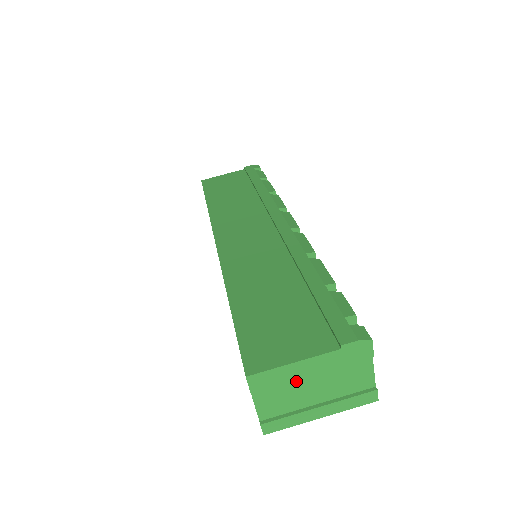
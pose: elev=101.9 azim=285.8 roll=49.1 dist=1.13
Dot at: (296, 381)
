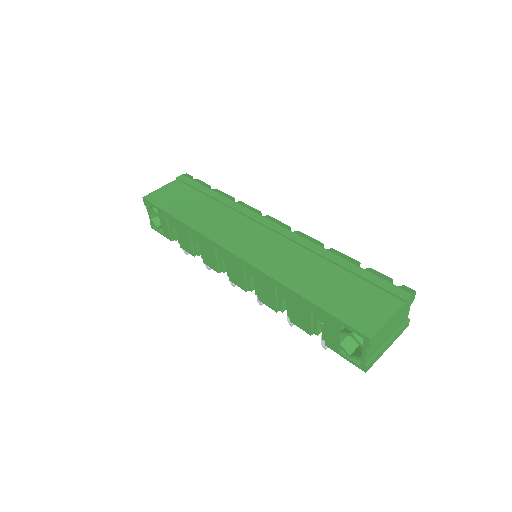
Dot at: (384, 331)
